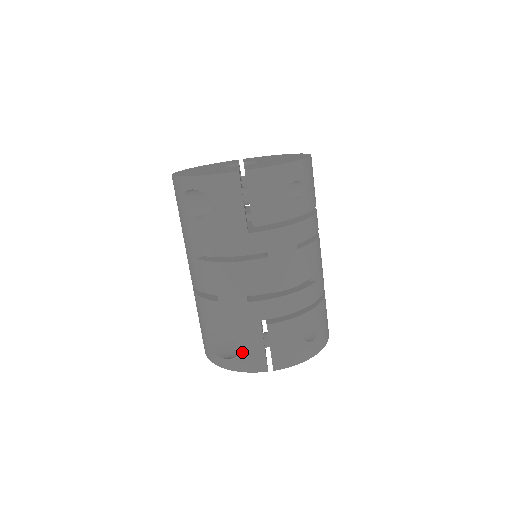
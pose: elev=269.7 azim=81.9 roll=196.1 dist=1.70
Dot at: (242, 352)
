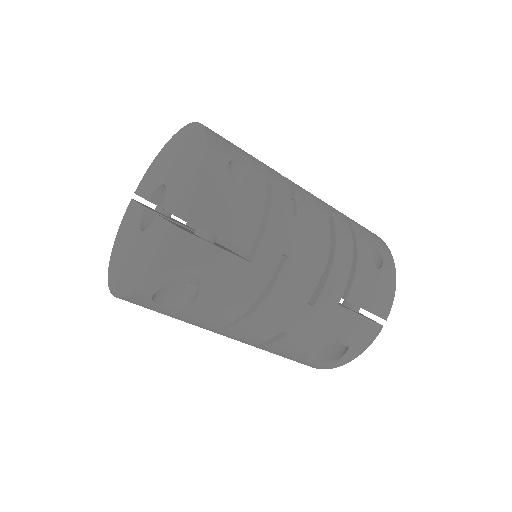
Dot at: (349, 340)
